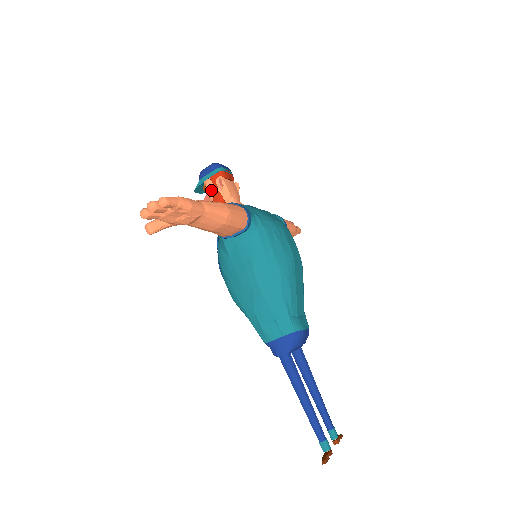
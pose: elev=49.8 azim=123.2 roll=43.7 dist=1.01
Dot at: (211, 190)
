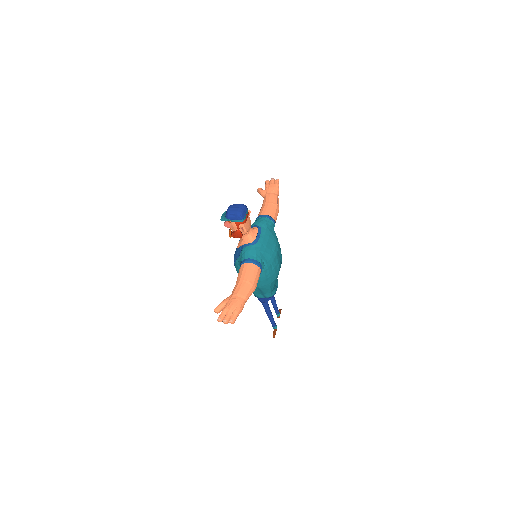
Dot at: (234, 227)
